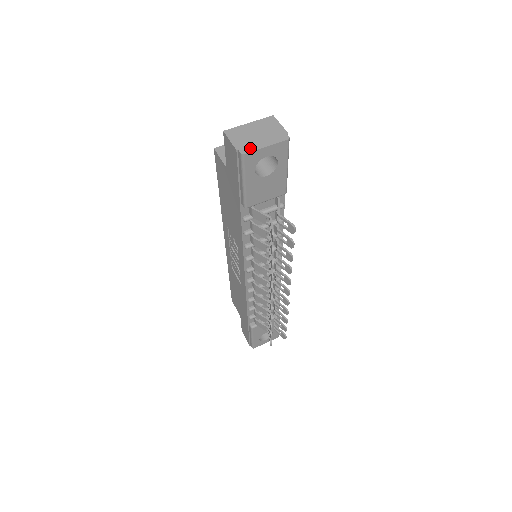
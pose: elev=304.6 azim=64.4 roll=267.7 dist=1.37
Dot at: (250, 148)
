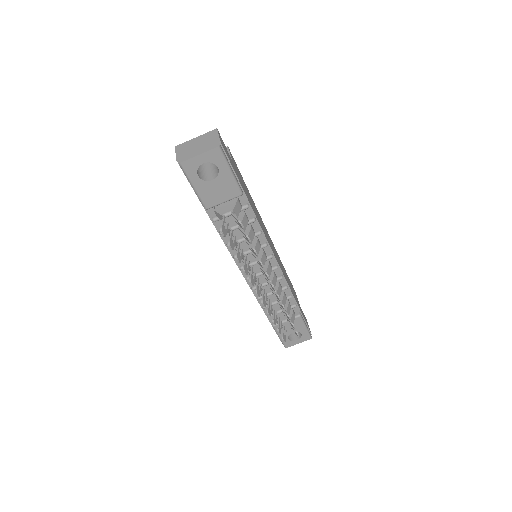
Dot at: (186, 157)
